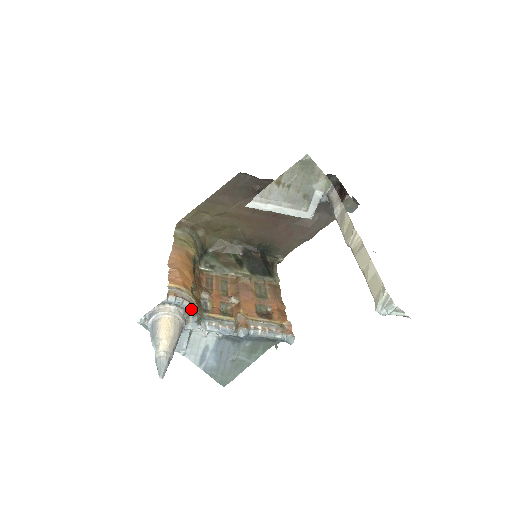
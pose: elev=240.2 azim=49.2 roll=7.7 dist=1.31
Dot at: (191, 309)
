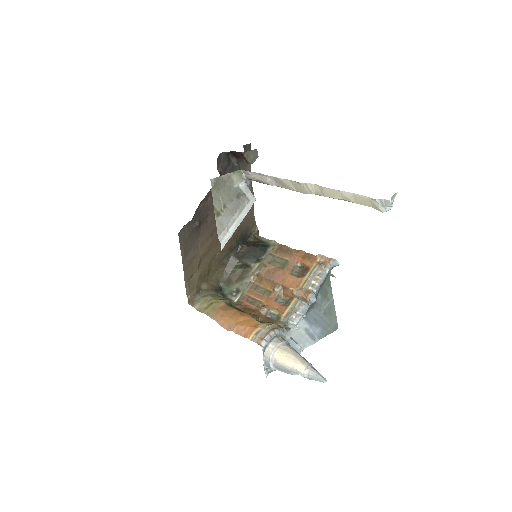
Dot at: (278, 331)
